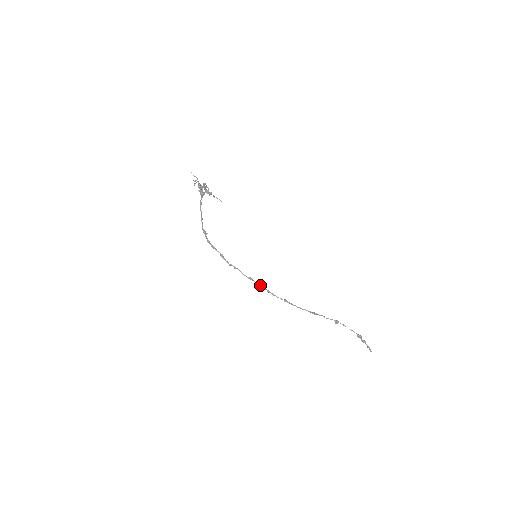
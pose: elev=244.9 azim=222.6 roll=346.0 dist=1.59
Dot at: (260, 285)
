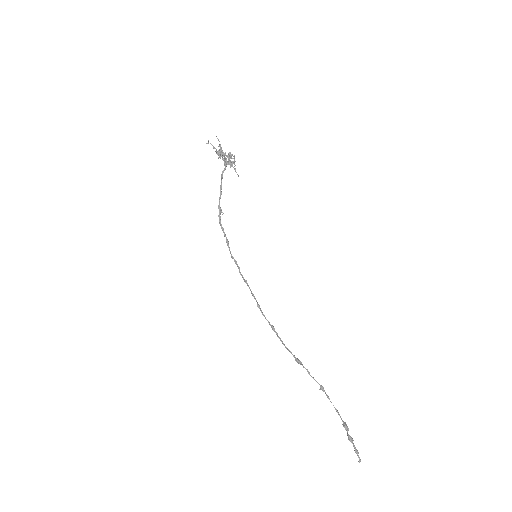
Dot at: (253, 294)
